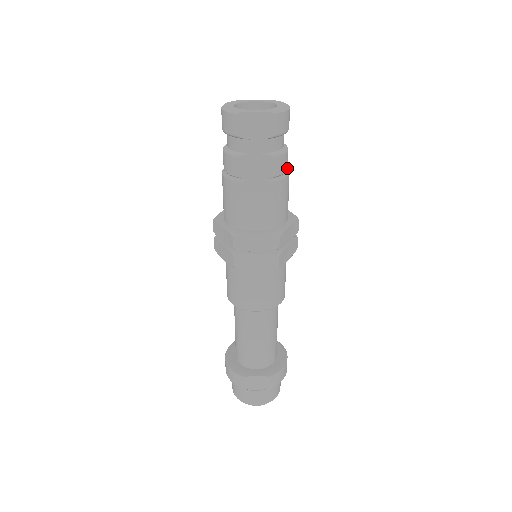
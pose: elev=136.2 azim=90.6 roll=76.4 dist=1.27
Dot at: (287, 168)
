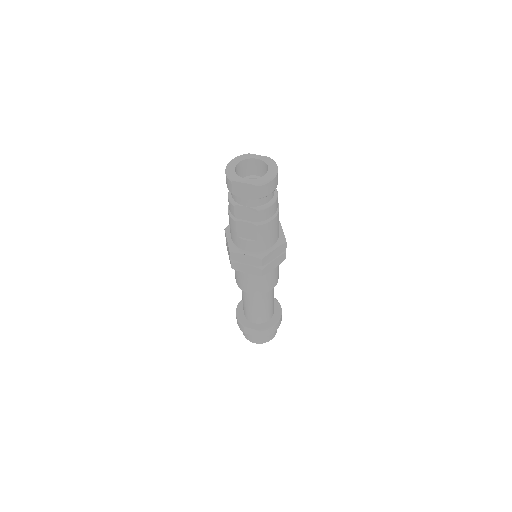
Dot at: (274, 212)
